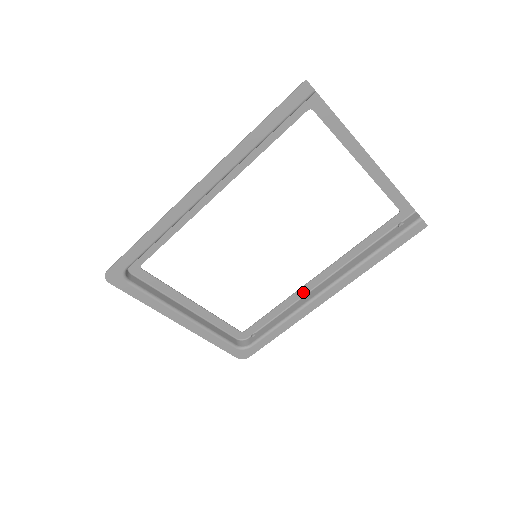
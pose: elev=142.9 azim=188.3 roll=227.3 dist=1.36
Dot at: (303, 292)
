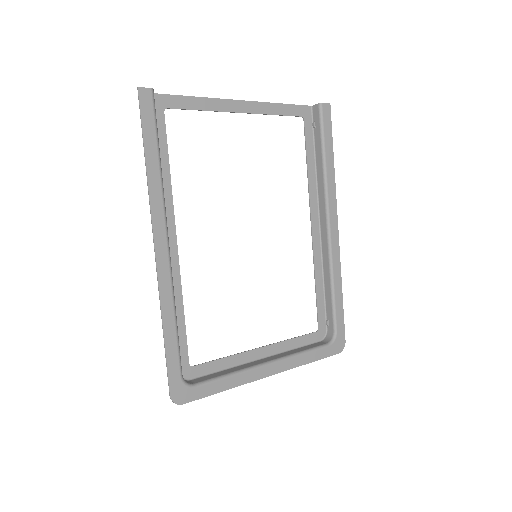
Dot at: (317, 248)
